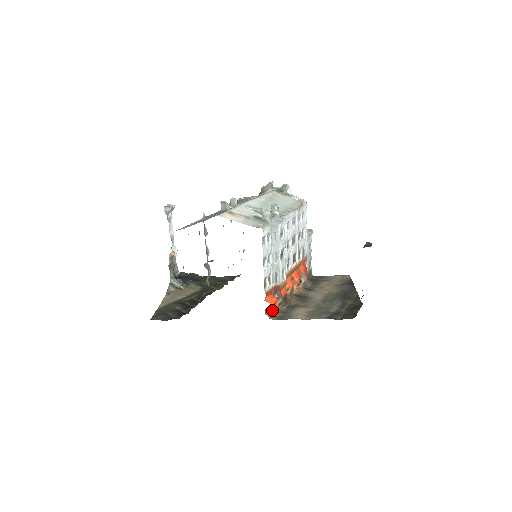
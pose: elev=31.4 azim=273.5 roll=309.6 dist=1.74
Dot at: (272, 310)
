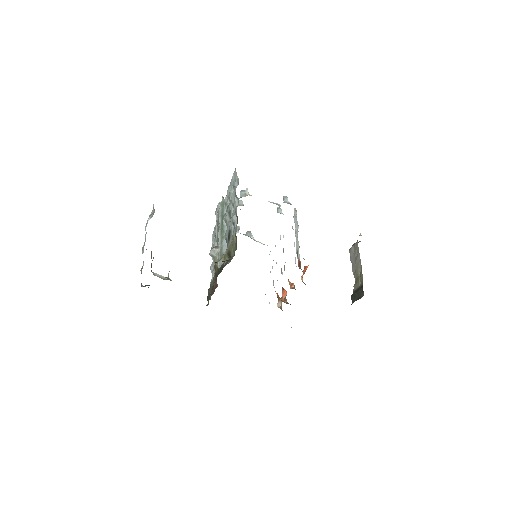
Dot at: (301, 279)
